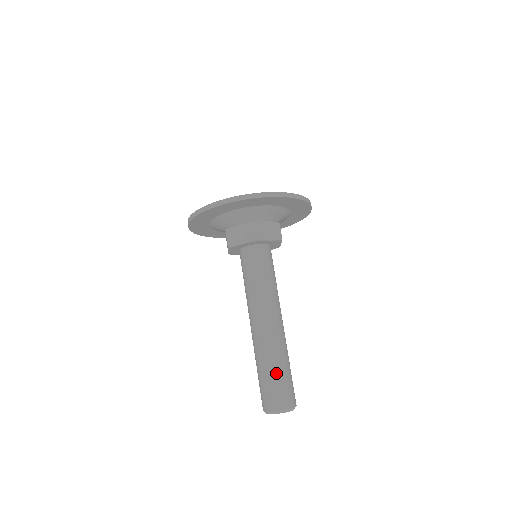
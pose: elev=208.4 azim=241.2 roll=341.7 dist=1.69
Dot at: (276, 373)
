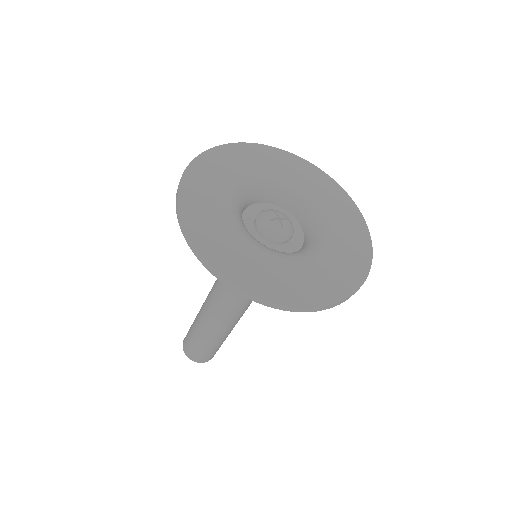
Dot at: occluded
